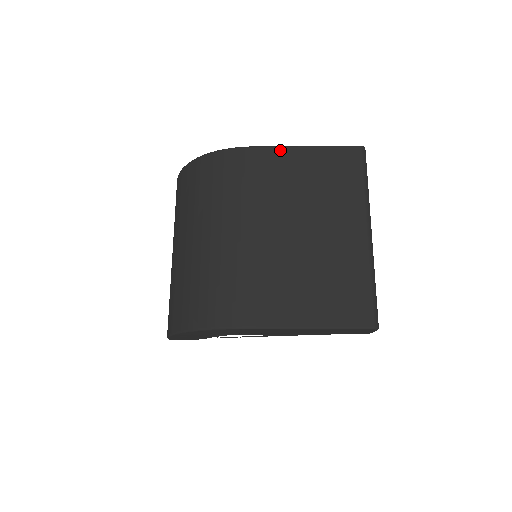
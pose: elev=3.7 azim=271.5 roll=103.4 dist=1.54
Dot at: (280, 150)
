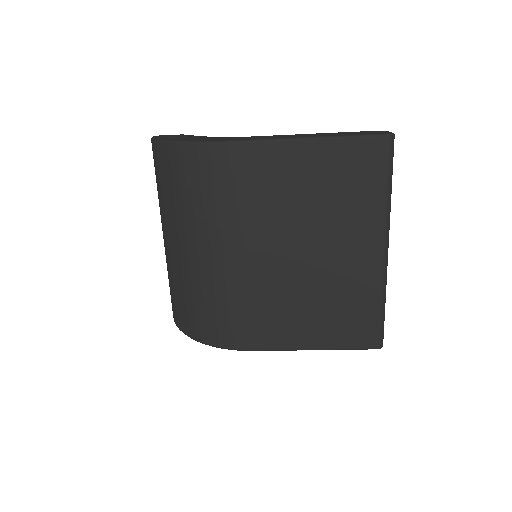
Dot at: (279, 146)
